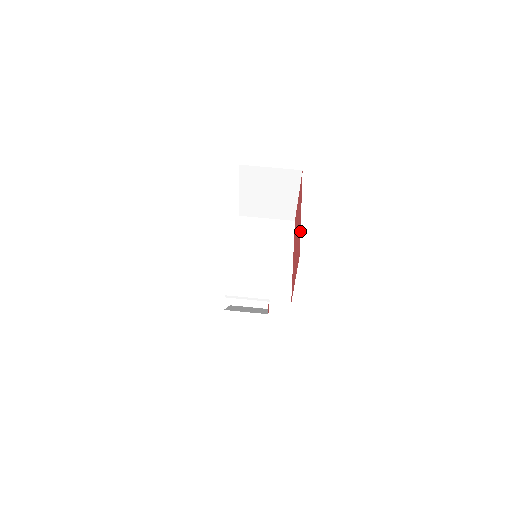
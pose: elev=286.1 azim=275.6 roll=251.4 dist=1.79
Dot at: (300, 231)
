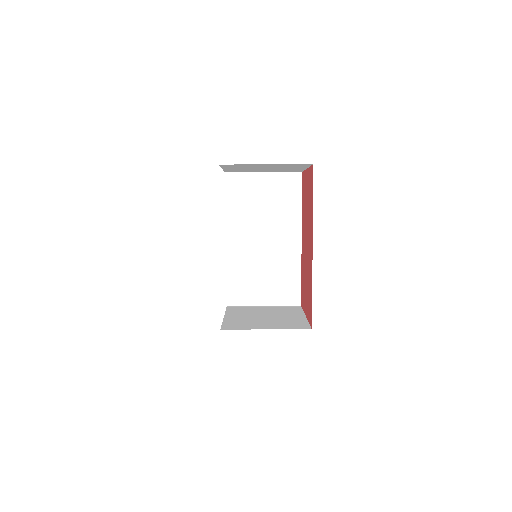
Dot at: (311, 288)
